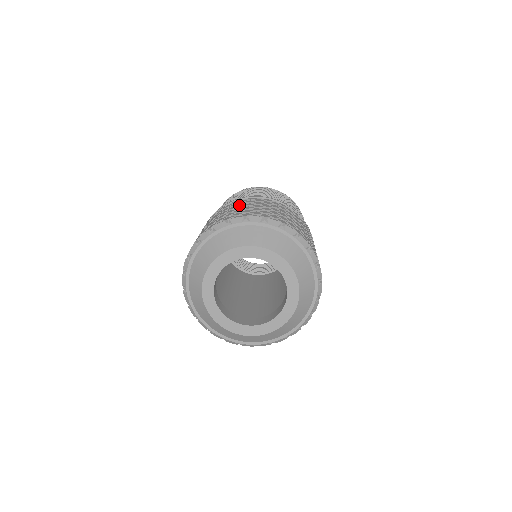
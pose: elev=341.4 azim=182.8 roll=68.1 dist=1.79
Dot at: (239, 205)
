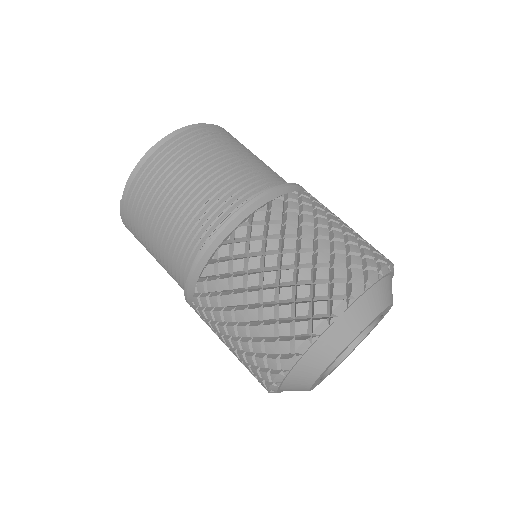
Dot at: (274, 250)
